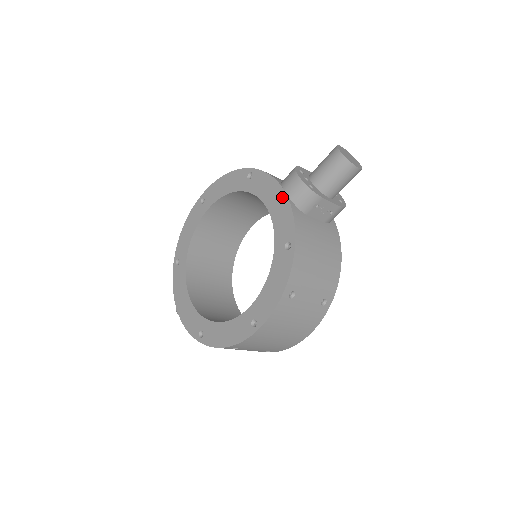
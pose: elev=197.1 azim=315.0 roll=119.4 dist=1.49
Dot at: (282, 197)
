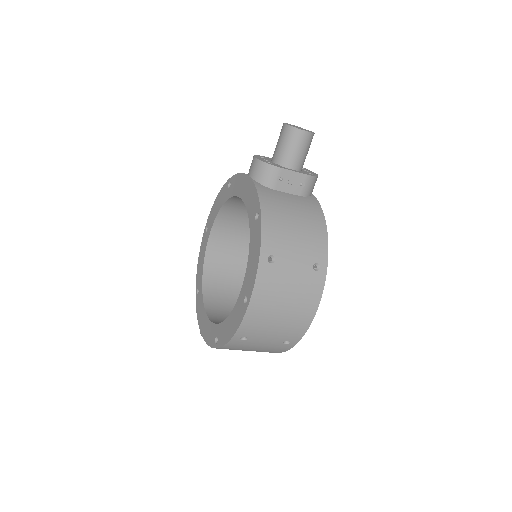
Dot at: (248, 182)
